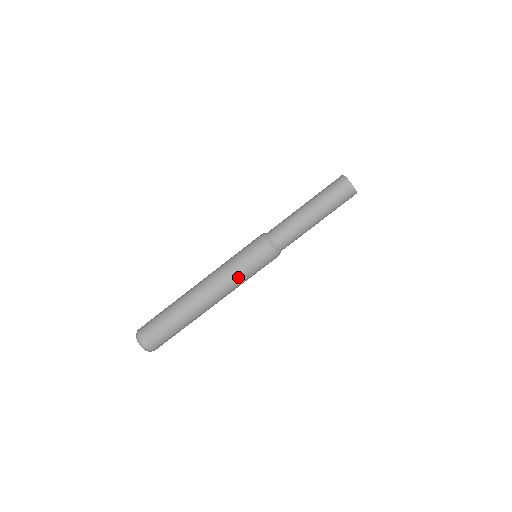
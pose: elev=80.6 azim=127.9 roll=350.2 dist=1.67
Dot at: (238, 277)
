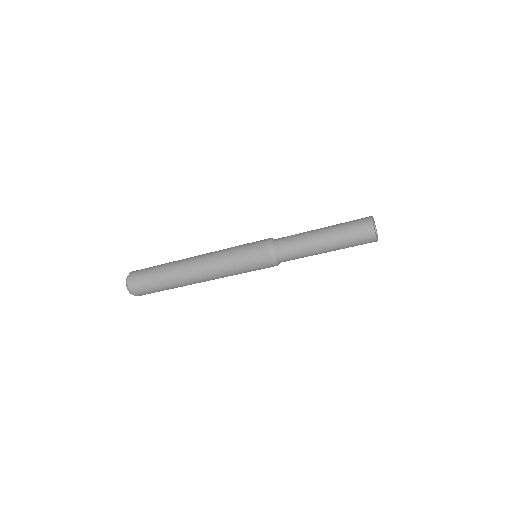
Dot at: (229, 269)
